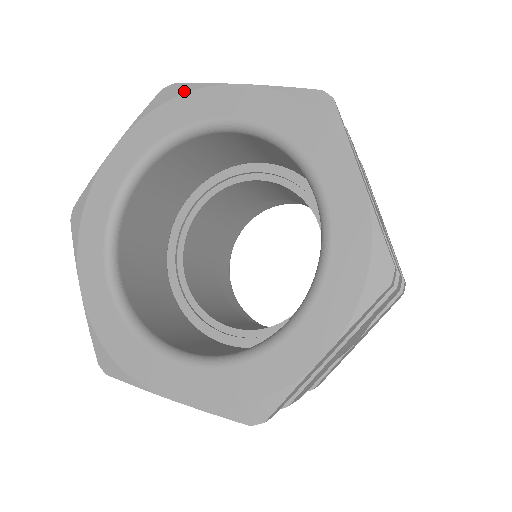
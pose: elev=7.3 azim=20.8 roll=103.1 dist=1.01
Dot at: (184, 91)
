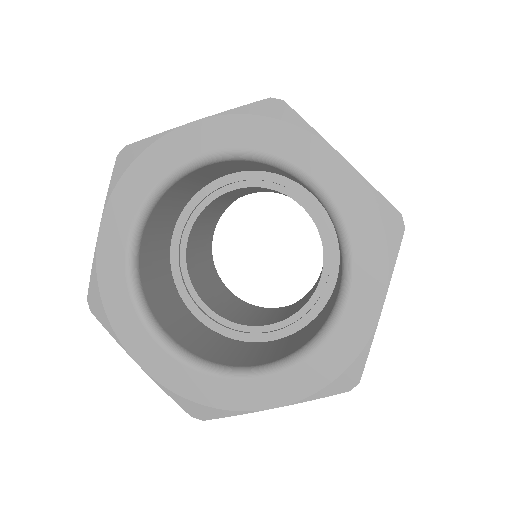
Dot at: (290, 120)
